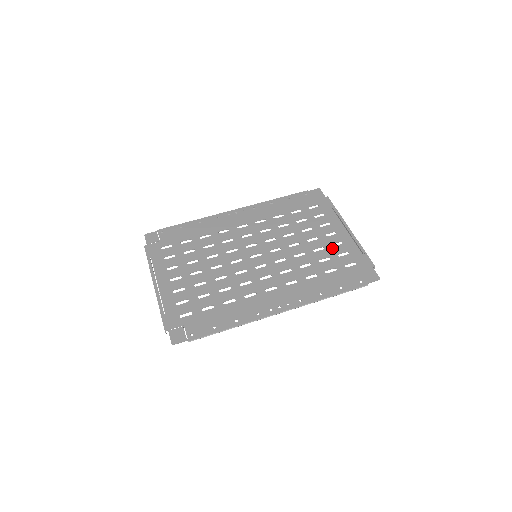
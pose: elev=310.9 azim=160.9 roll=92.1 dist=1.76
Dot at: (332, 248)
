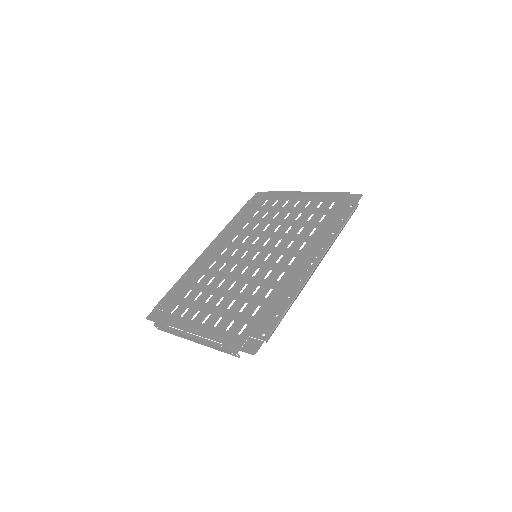
Dot at: (307, 208)
